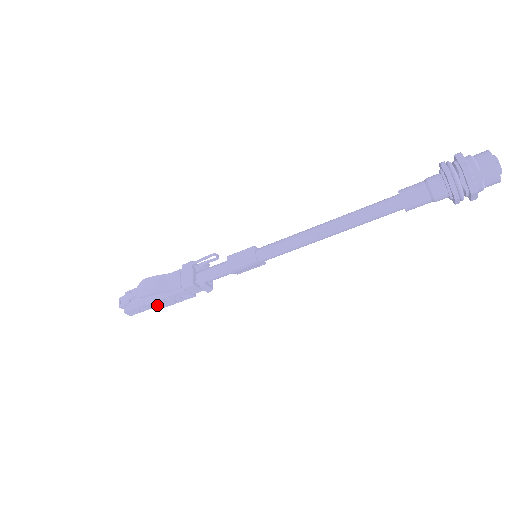
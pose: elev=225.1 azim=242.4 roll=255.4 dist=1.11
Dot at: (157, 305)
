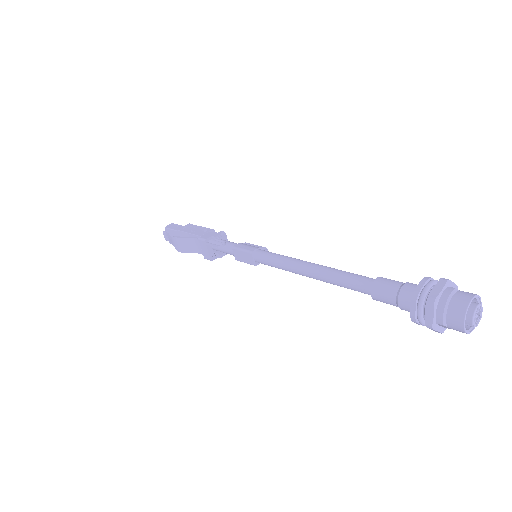
Dot at: occluded
